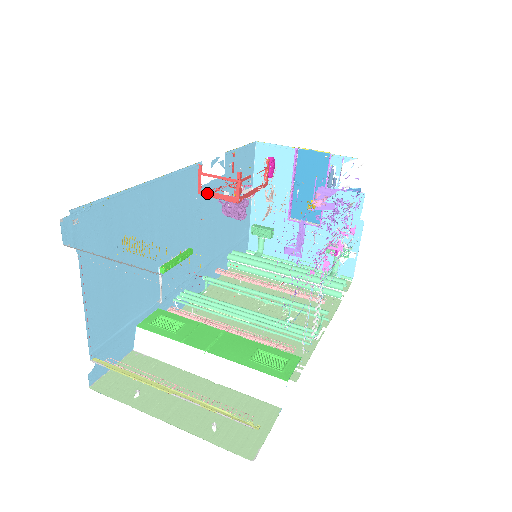
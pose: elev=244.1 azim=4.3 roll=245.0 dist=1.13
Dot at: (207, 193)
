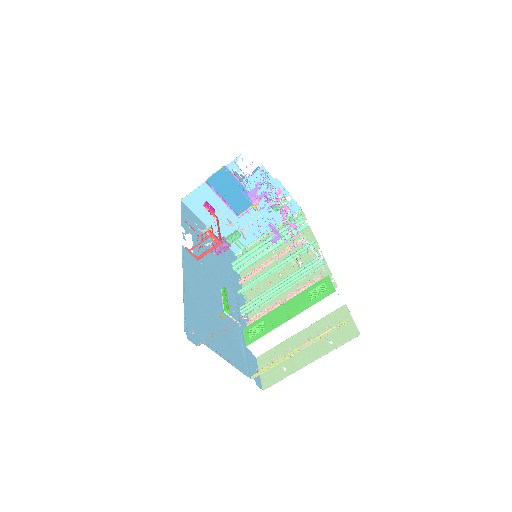
Dot at: (202, 255)
